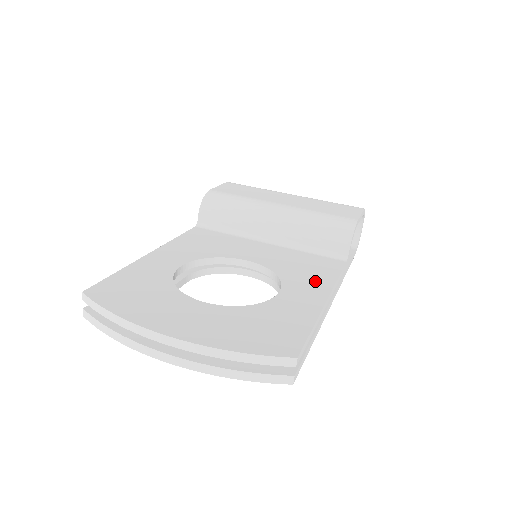
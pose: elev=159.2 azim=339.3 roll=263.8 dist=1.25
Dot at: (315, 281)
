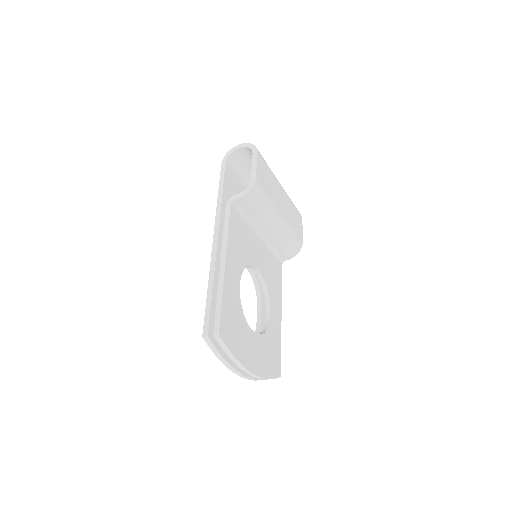
Dot at: (277, 295)
